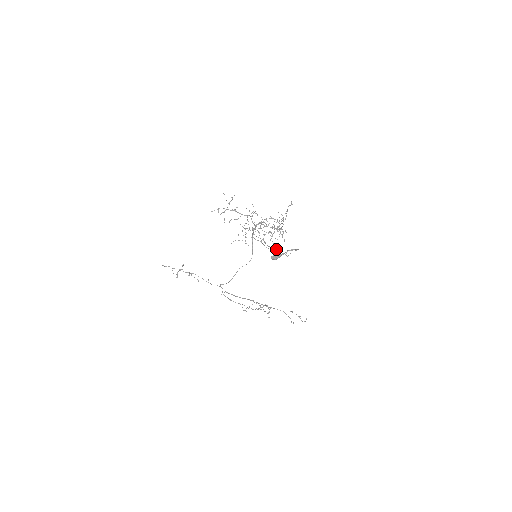
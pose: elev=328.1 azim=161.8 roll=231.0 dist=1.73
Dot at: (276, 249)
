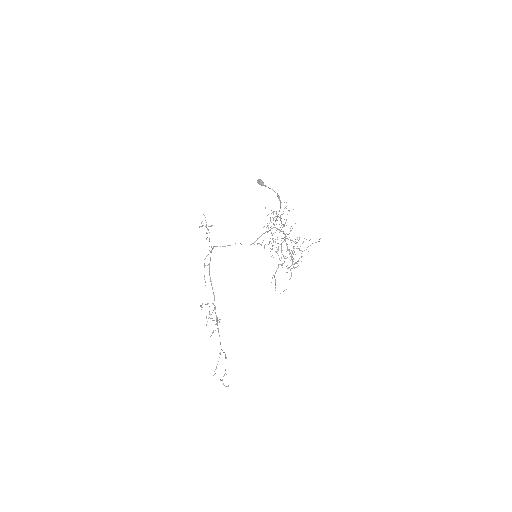
Dot at: (274, 276)
